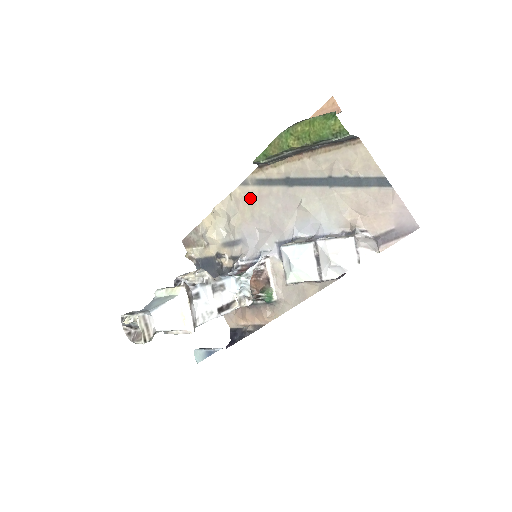
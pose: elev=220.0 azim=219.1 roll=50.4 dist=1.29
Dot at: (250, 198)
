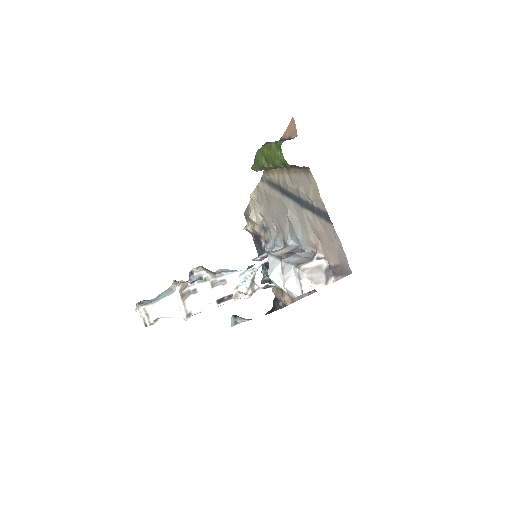
Dot at: (266, 195)
